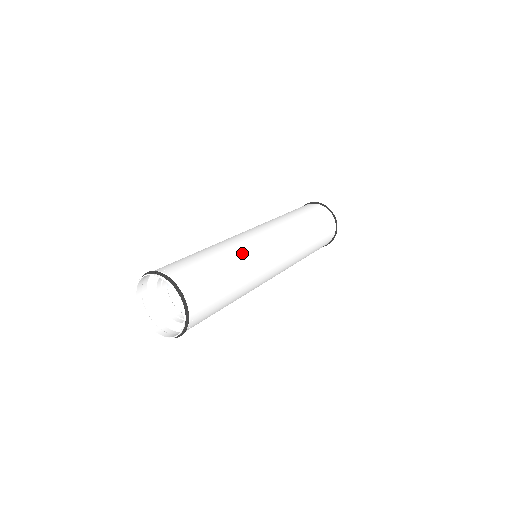
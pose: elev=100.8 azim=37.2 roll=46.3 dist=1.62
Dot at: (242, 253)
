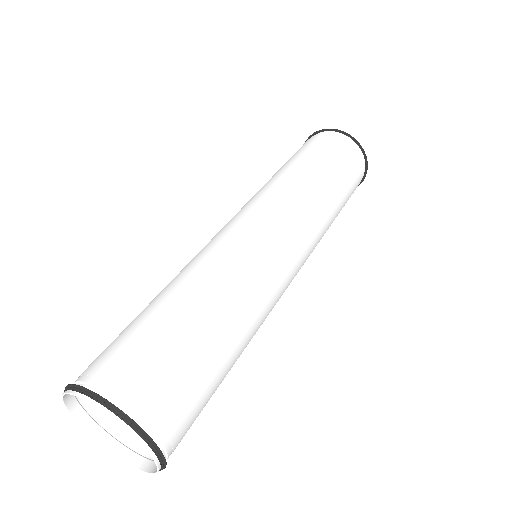
Dot at: (230, 280)
